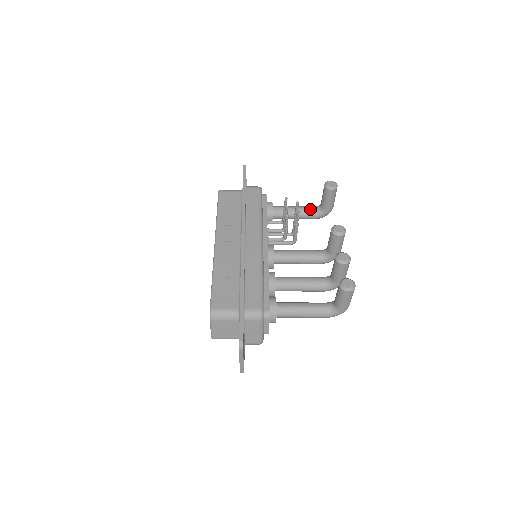
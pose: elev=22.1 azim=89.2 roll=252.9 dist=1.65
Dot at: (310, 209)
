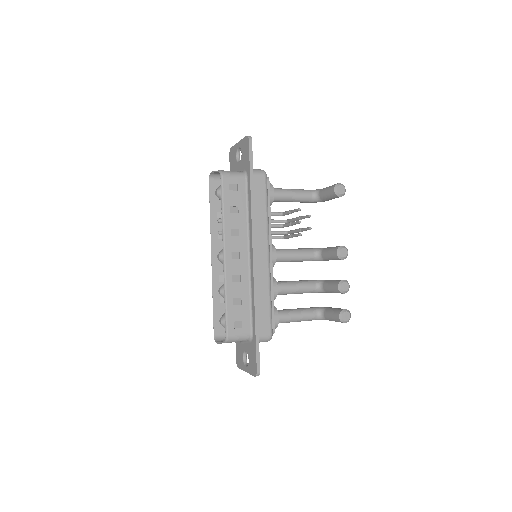
Dot at: (307, 196)
